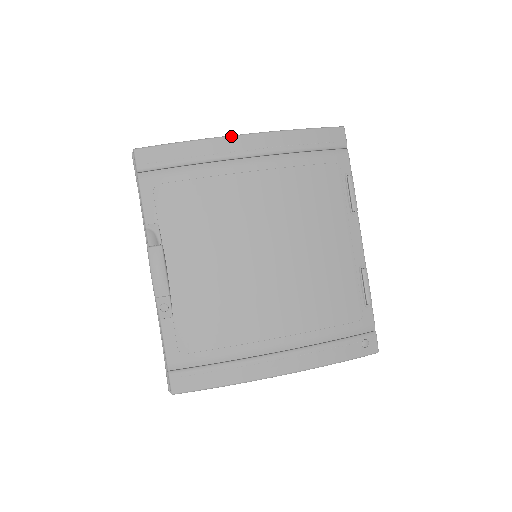
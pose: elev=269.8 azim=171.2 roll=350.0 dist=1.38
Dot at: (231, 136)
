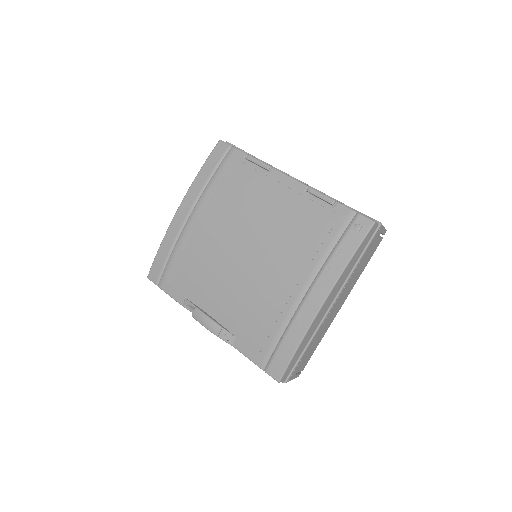
Dot at: (173, 218)
